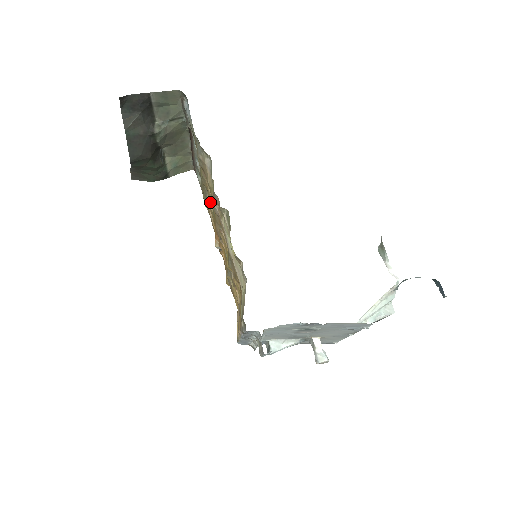
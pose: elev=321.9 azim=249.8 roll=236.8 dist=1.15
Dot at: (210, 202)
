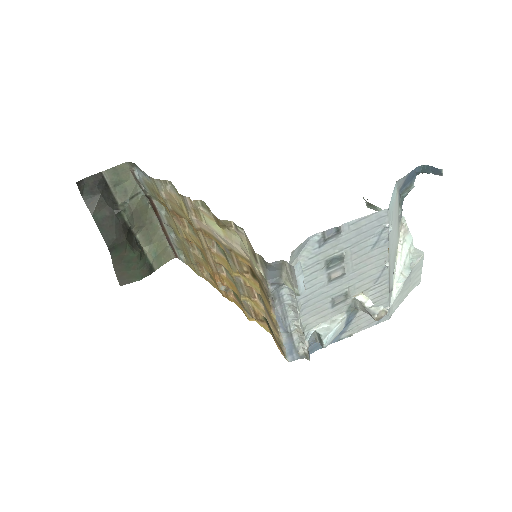
Dot at: (196, 253)
